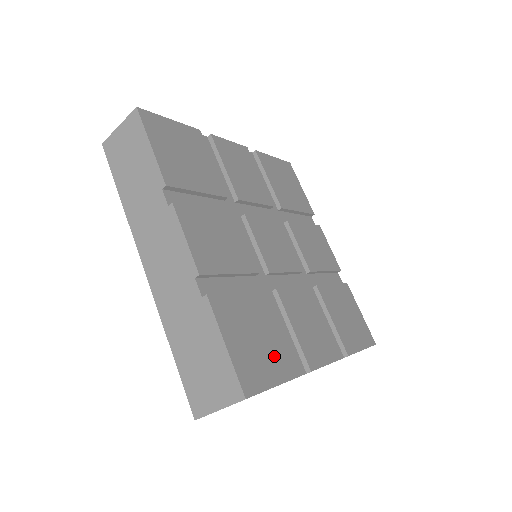
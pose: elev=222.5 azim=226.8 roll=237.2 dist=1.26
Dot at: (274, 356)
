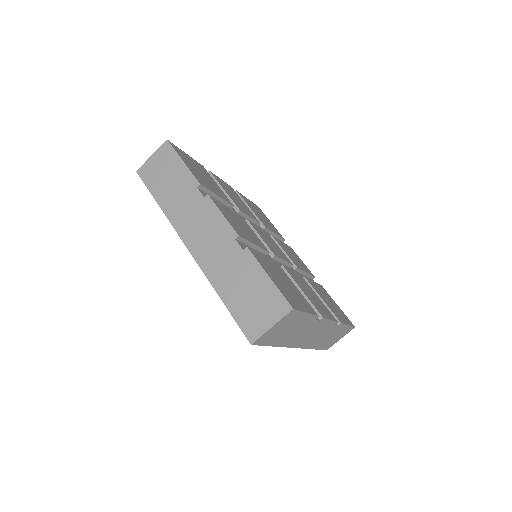
Dot at: (298, 297)
